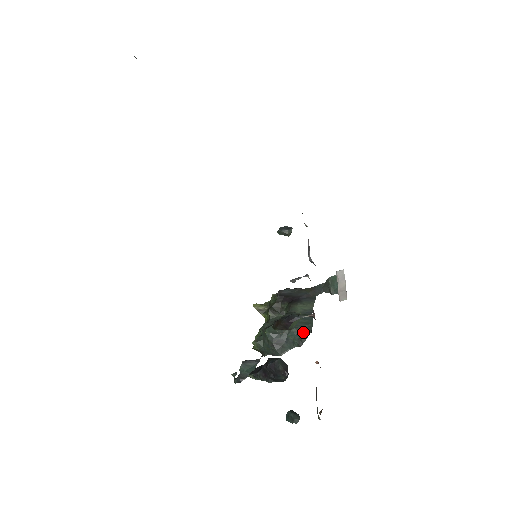
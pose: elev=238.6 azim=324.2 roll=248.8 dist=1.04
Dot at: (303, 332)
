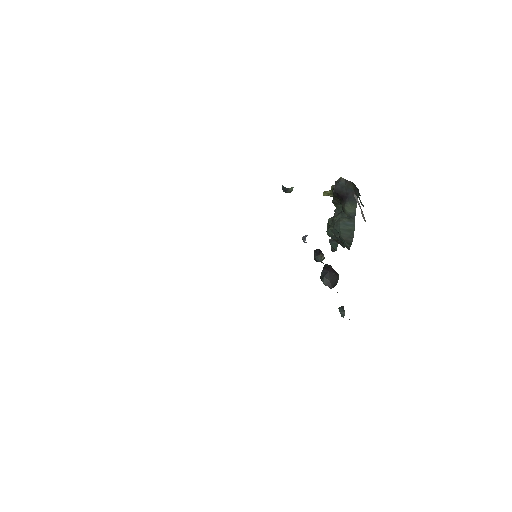
Dot at: (347, 240)
